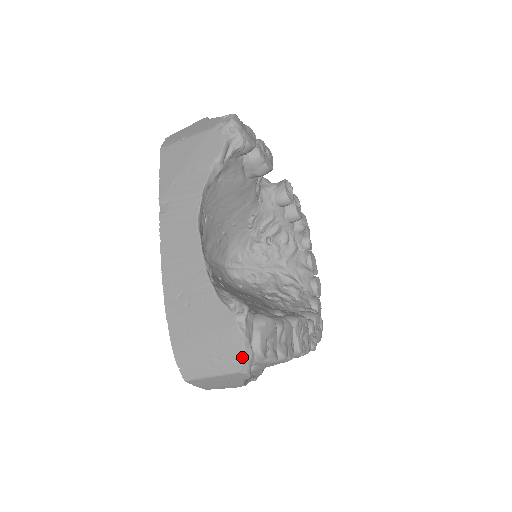
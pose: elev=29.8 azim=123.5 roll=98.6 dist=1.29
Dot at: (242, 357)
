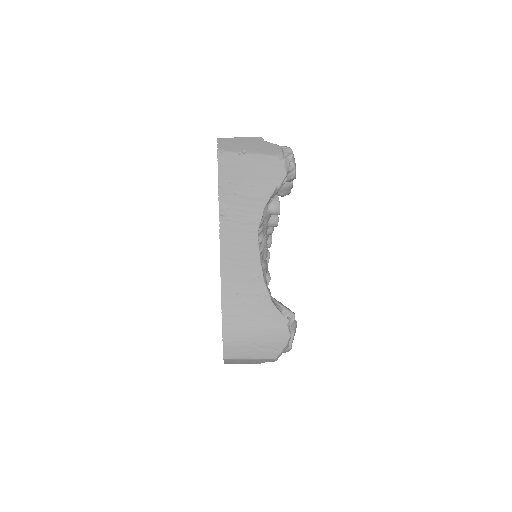
Dot at: (282, 350)
